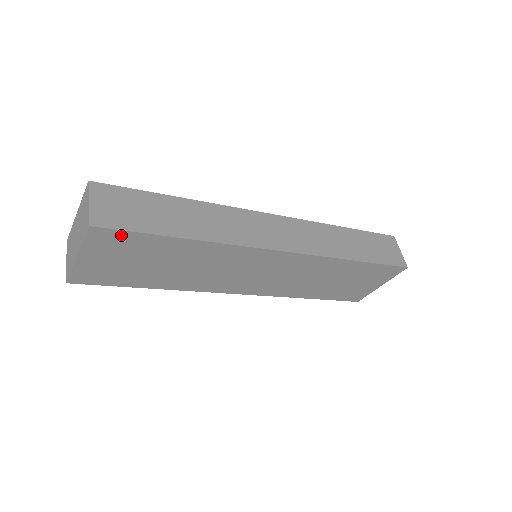
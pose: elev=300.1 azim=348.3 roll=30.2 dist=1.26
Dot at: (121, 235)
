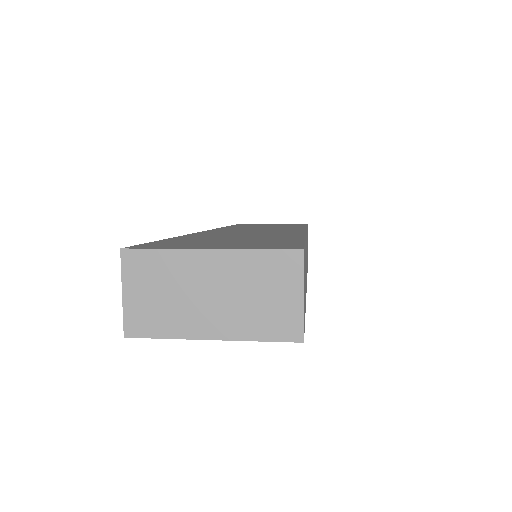
Dot at: occluded
